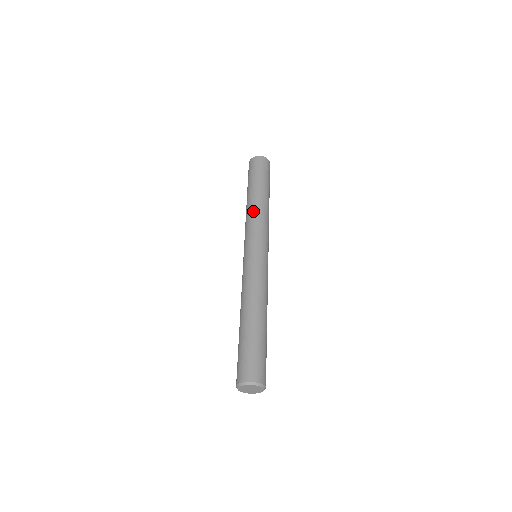
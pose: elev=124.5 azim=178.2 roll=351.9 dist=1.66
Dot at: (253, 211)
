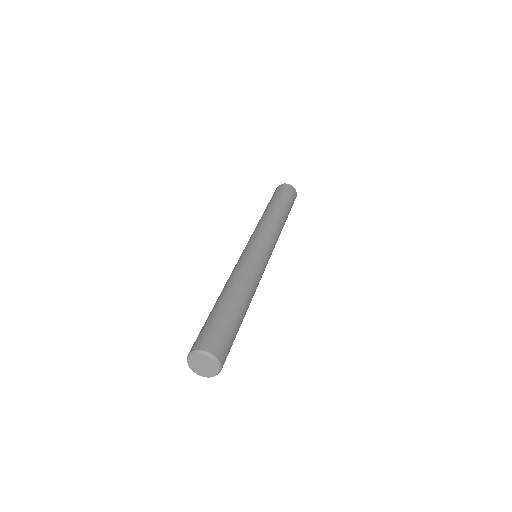
Dot at: (274, 220)
